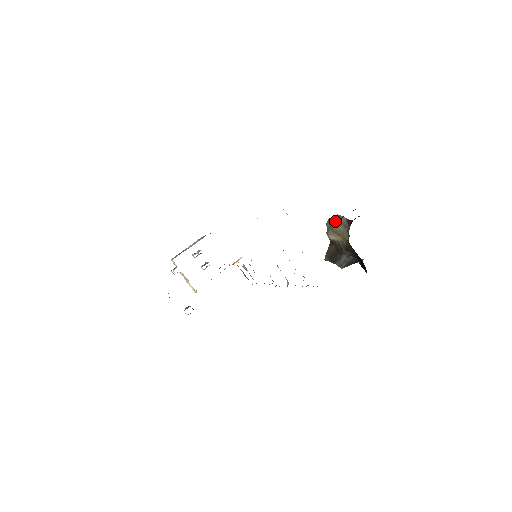
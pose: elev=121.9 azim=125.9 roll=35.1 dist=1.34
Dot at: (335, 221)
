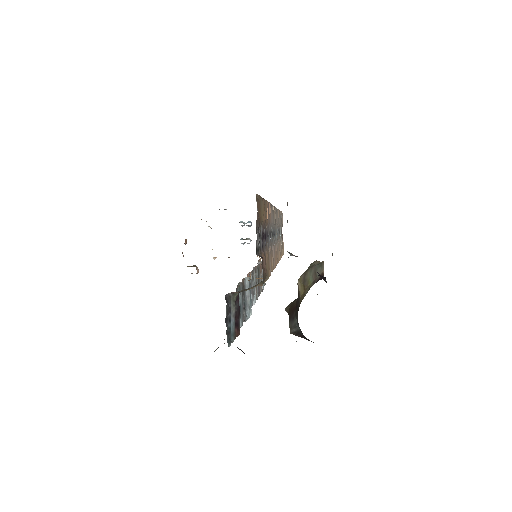
Dot at: (314, 267)
